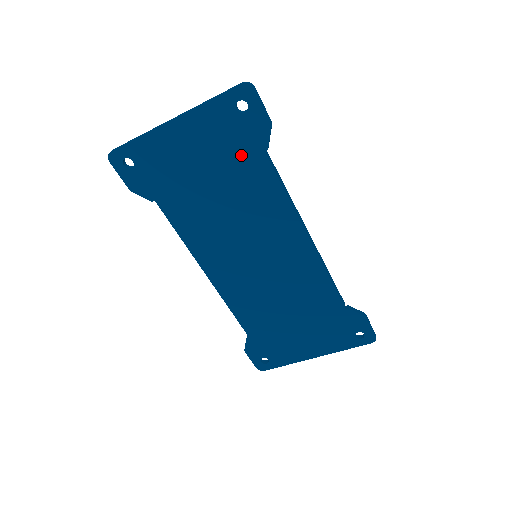
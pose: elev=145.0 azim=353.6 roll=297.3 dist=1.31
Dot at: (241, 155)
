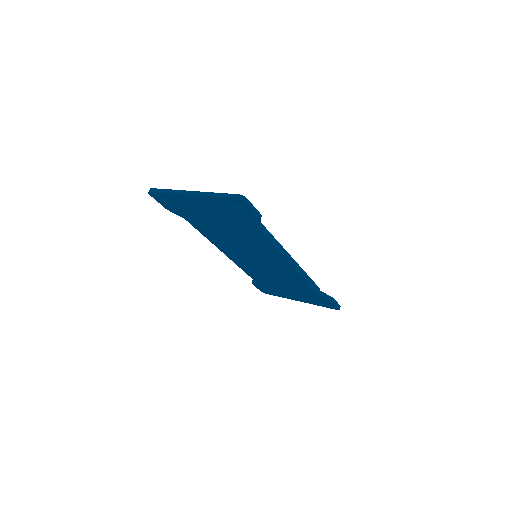
Dot at: (240, 222)
